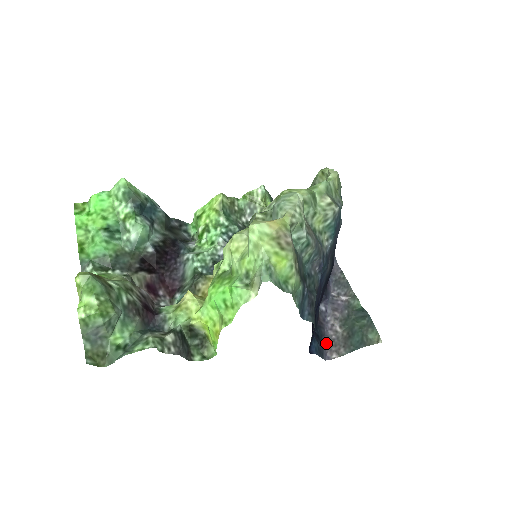
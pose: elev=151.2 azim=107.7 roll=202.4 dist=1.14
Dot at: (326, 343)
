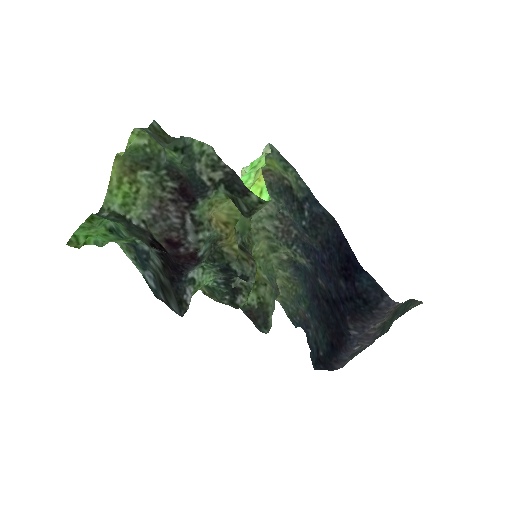
Dot at: (381, 312)
